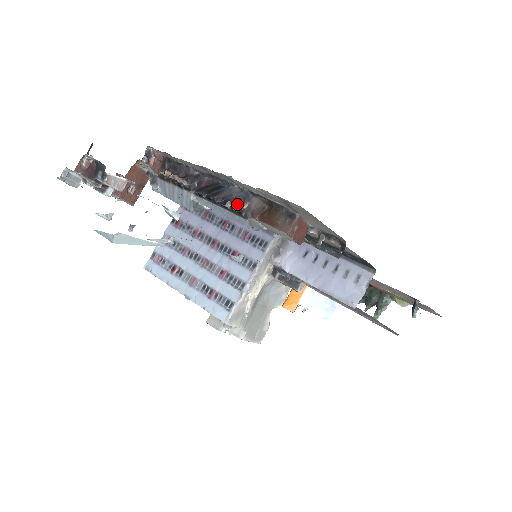
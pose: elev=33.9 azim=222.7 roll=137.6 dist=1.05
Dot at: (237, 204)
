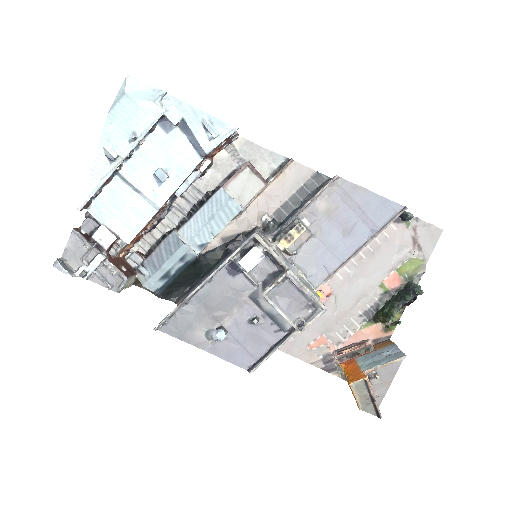
Dot at: (209, 192)
